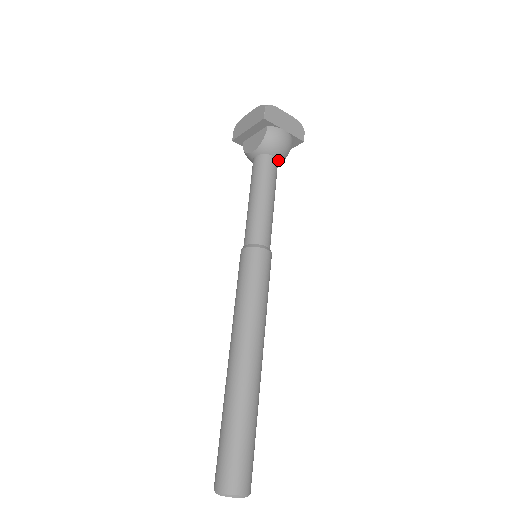
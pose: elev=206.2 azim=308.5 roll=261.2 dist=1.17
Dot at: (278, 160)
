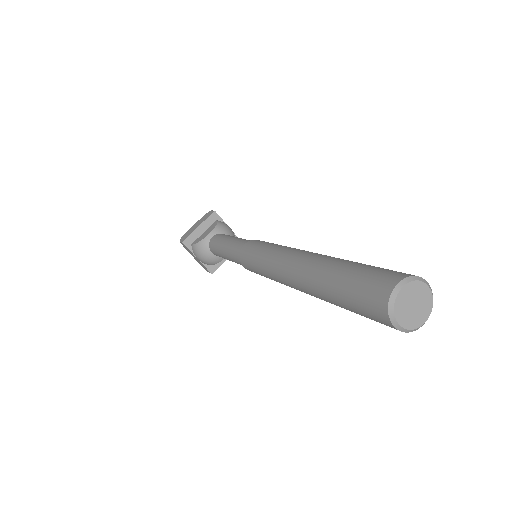
Dot at: occluded
